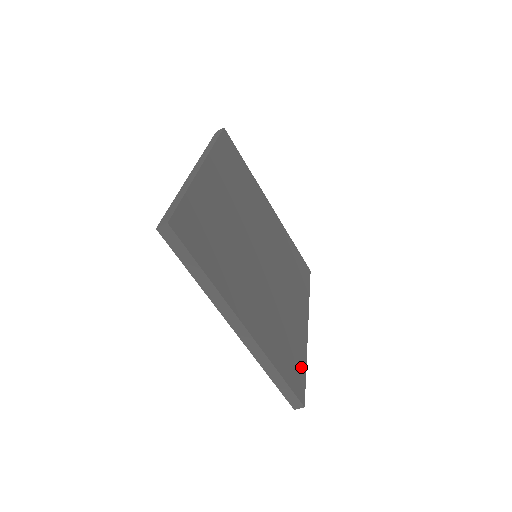
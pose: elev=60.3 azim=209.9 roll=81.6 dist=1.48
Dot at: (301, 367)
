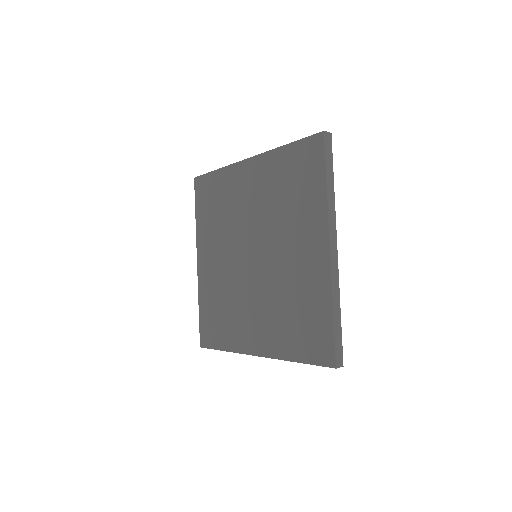
Dot at: occluded
